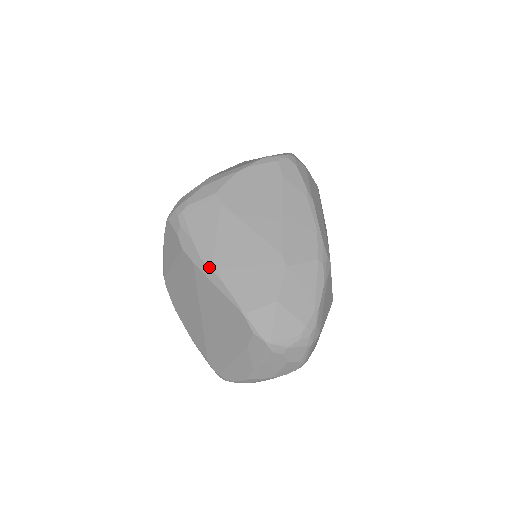
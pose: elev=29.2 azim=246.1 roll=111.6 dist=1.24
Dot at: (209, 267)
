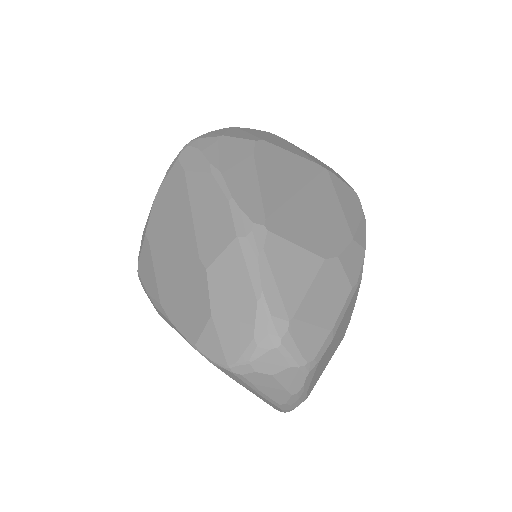
Dot at: (162, 314)
